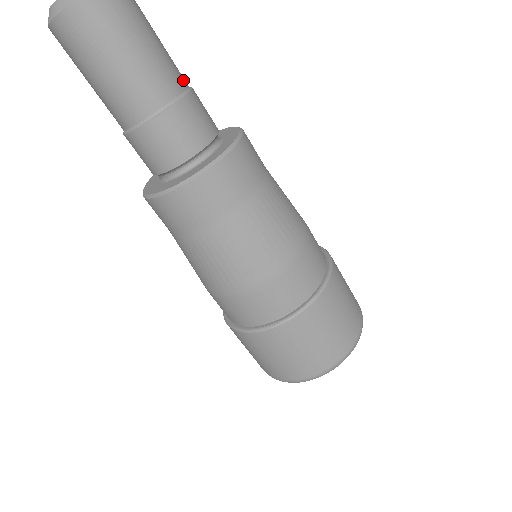
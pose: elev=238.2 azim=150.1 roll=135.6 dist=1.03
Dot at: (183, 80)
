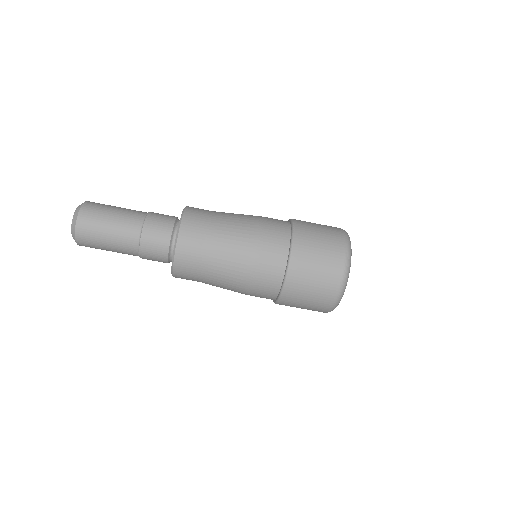
Dot at: (139, 218)
